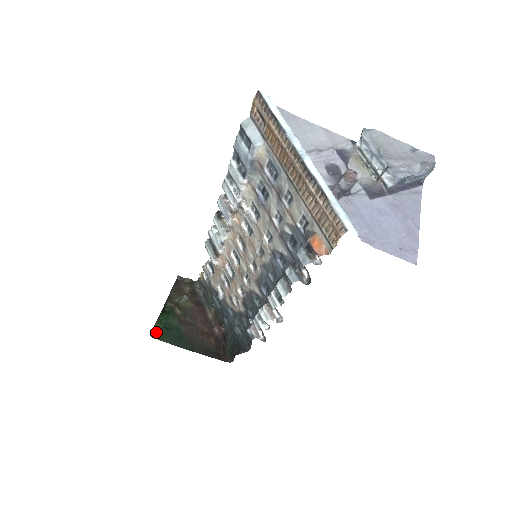
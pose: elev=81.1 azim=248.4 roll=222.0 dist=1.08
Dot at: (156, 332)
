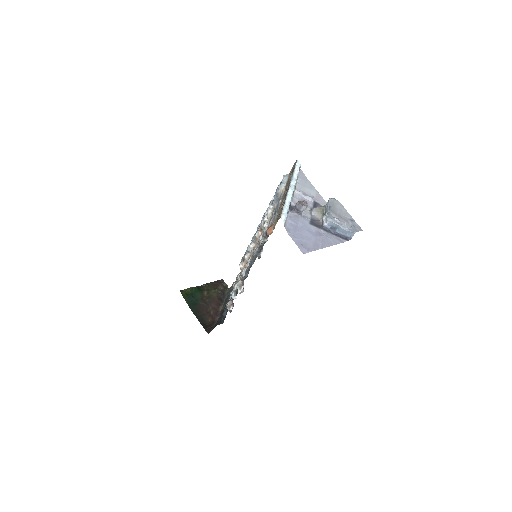
Dot at: (185, 292)
